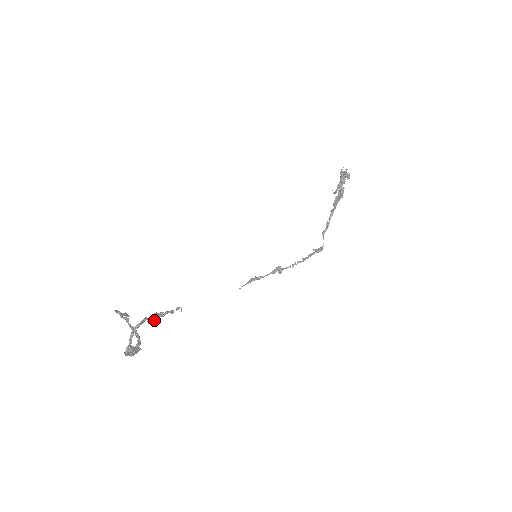
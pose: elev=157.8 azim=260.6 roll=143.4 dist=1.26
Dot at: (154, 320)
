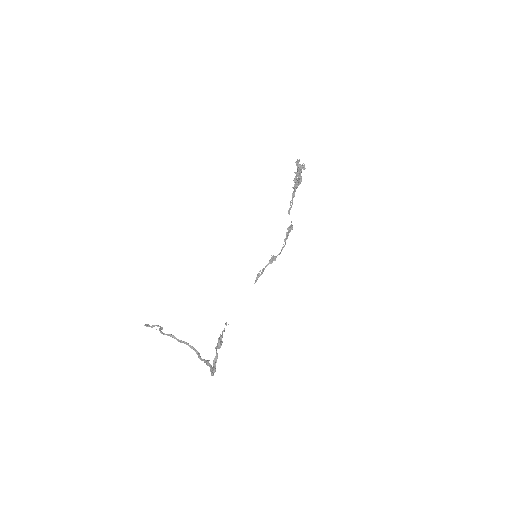
Dot at: (221, 345)
